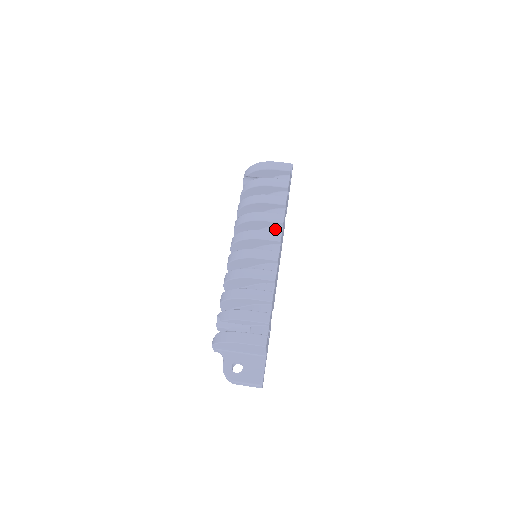
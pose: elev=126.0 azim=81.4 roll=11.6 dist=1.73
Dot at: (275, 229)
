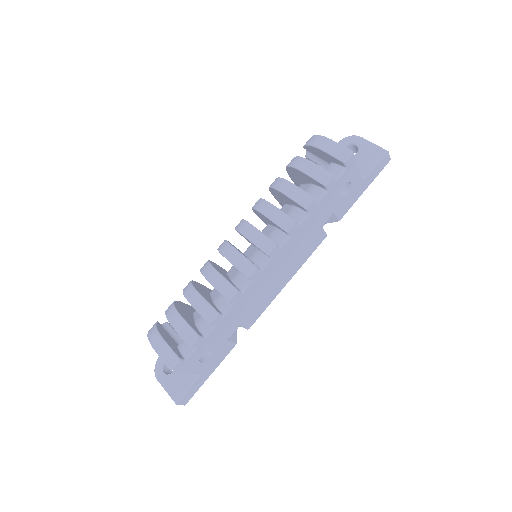
Dot at: (280, 235)
